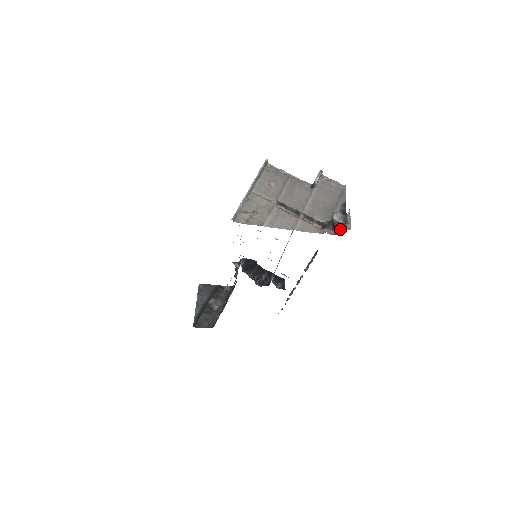
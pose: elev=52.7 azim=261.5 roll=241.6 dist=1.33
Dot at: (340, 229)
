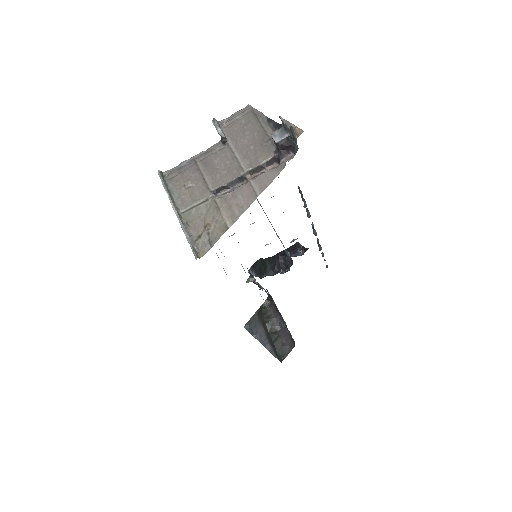
Dot at: (294, 143)
